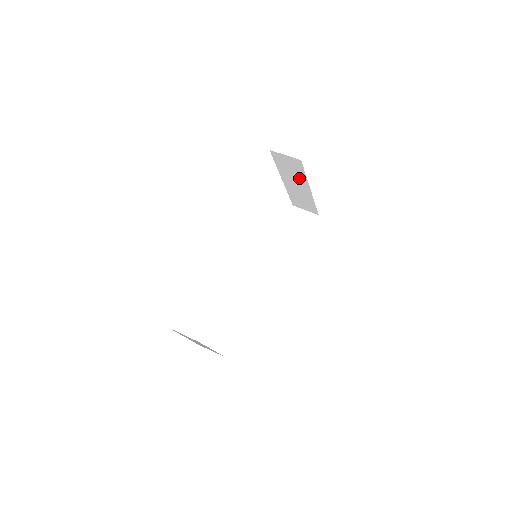
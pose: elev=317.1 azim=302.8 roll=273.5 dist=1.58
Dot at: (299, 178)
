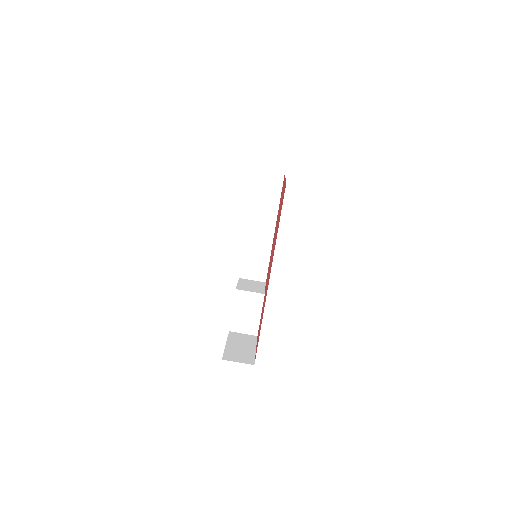
Dot at: occluded
